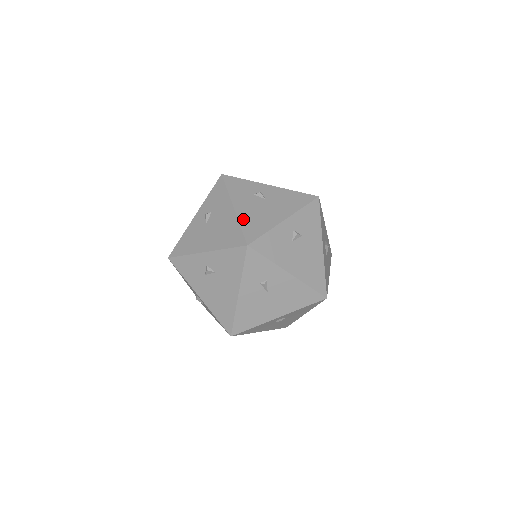
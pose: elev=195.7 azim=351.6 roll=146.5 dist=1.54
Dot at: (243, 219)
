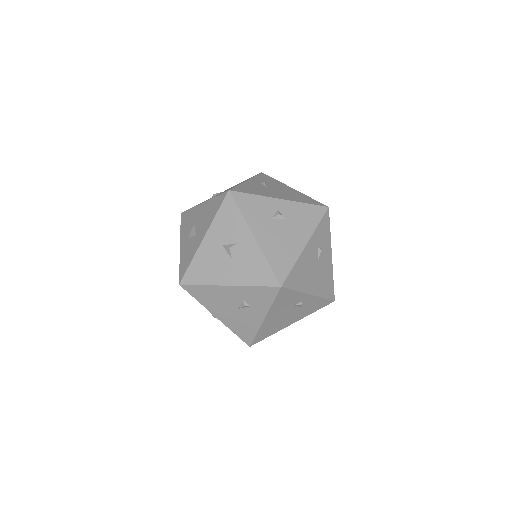
Dot at: occluded
